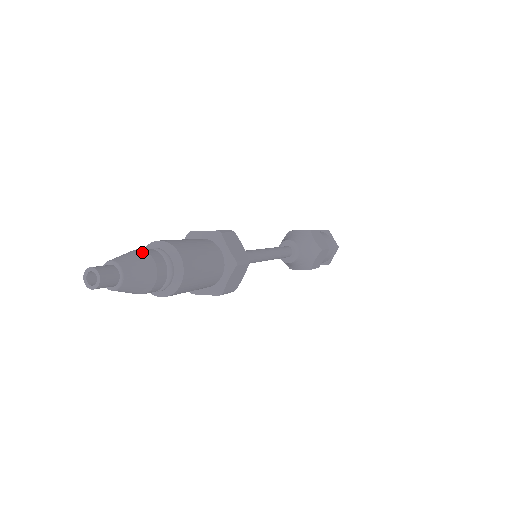
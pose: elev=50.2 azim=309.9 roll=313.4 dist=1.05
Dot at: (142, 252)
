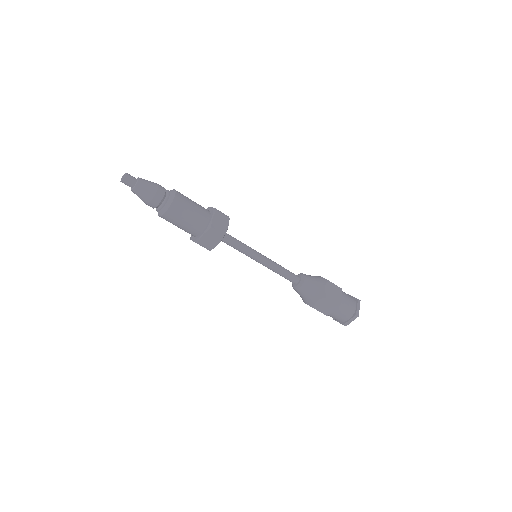
Dot at: occluded
